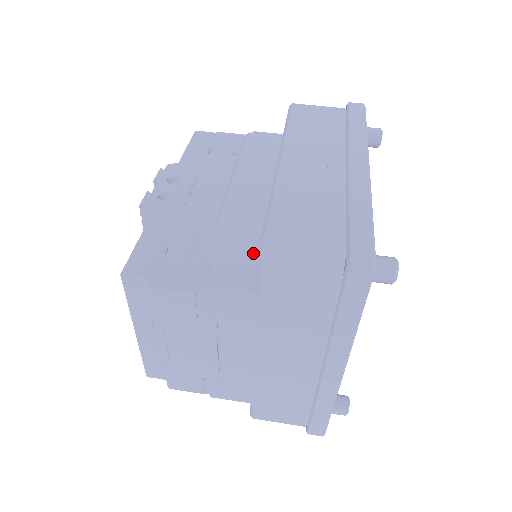
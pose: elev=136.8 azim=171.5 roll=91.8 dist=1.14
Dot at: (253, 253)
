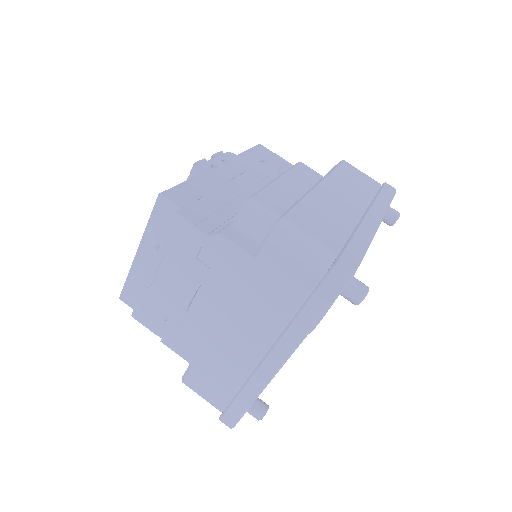
Dot at: (264, 233)
